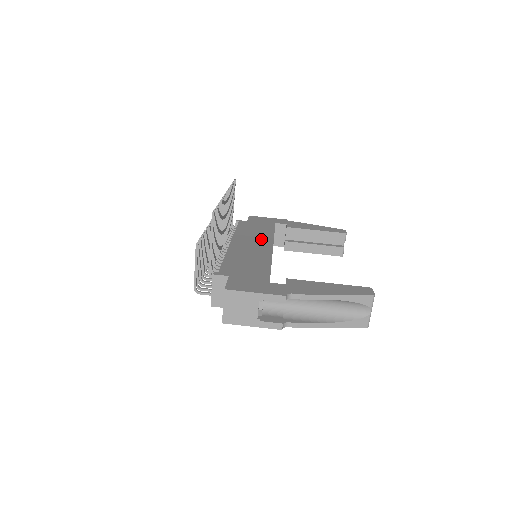
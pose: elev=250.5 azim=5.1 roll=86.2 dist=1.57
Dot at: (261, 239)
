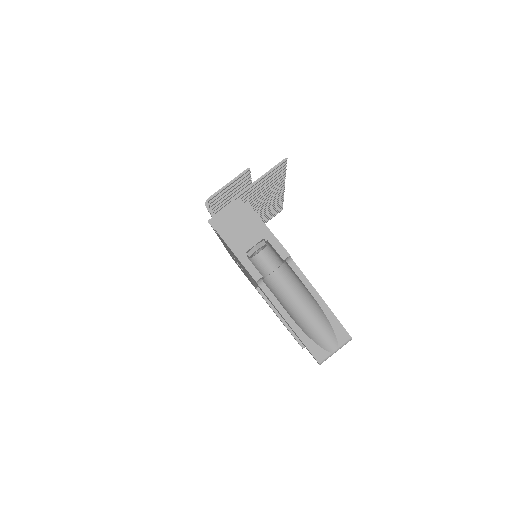
Dot at: occluded
